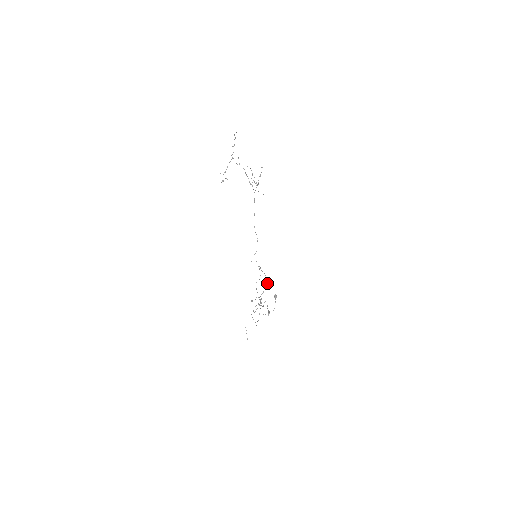
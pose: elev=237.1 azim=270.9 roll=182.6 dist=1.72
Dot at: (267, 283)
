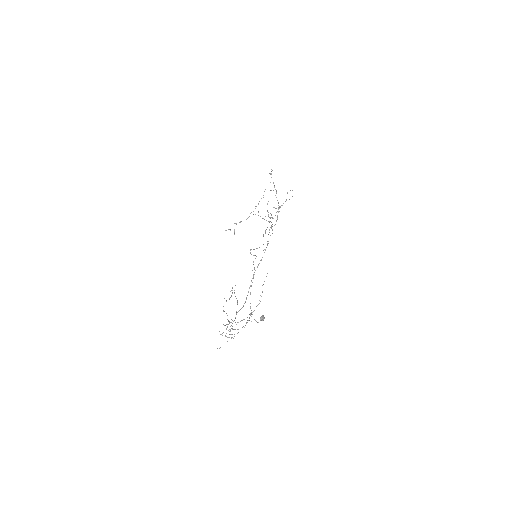
Dot at: (246, 322)
